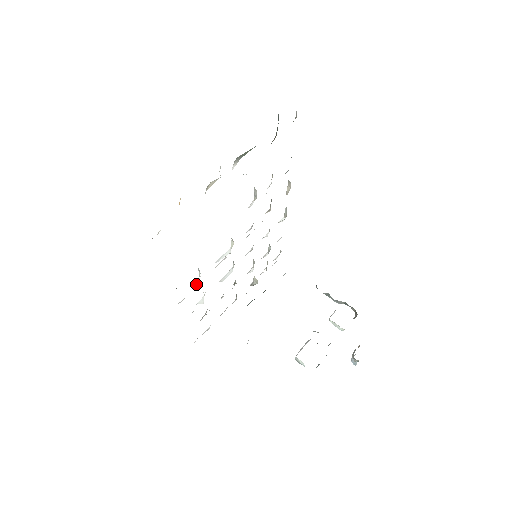
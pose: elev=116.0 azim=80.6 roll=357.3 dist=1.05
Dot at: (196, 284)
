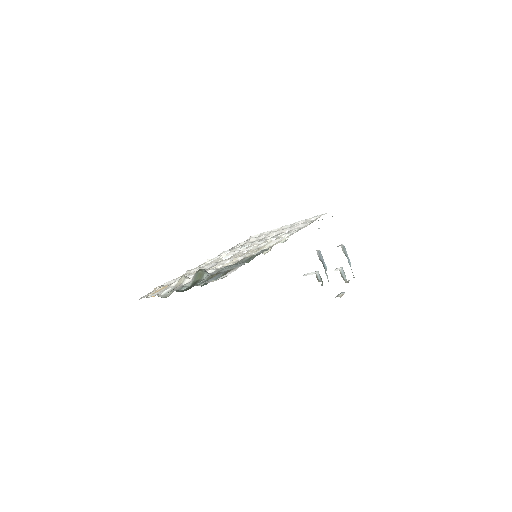
Dot at: occluded
